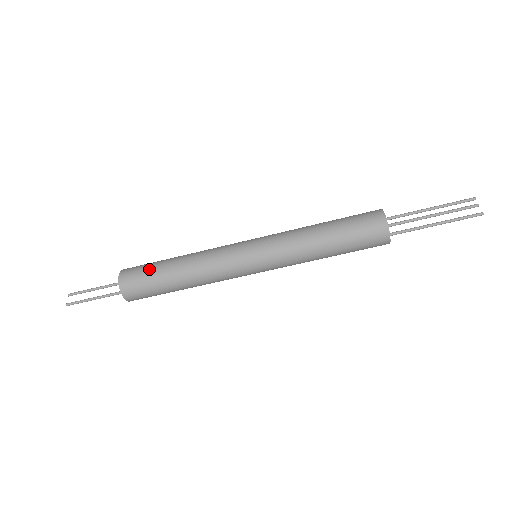
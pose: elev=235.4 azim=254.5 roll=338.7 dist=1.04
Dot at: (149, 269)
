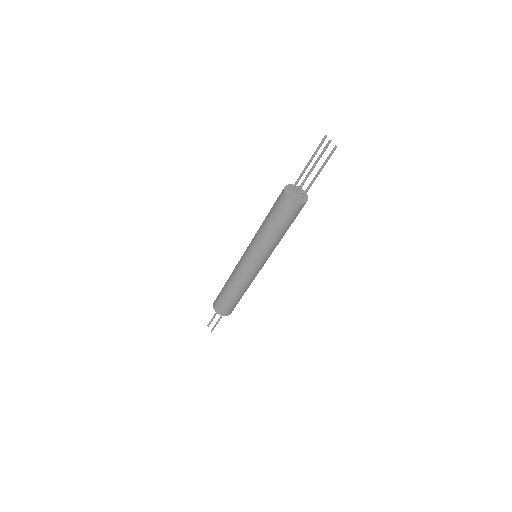
Dot at: (221, 299)
